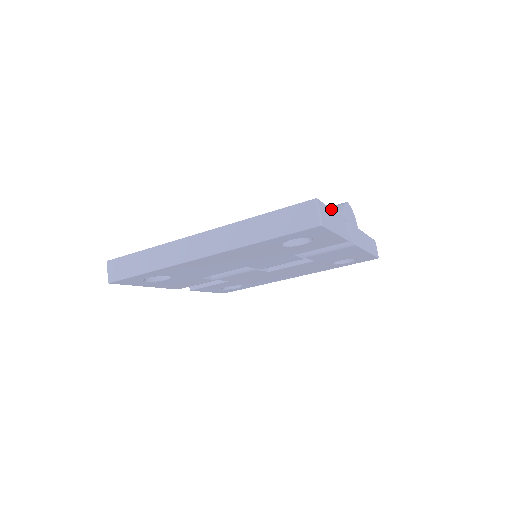
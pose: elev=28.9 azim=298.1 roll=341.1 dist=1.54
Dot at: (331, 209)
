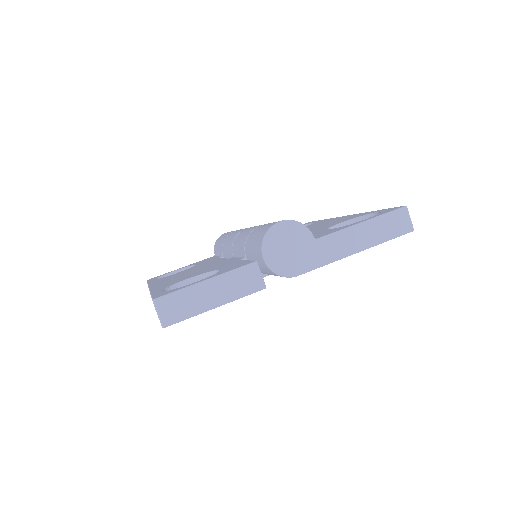
Dot at: (202, 282)
